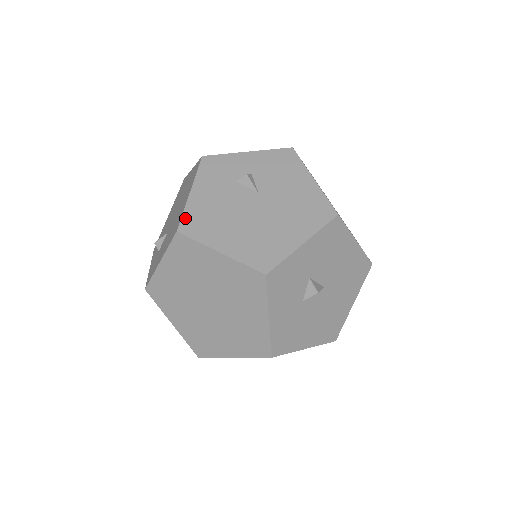
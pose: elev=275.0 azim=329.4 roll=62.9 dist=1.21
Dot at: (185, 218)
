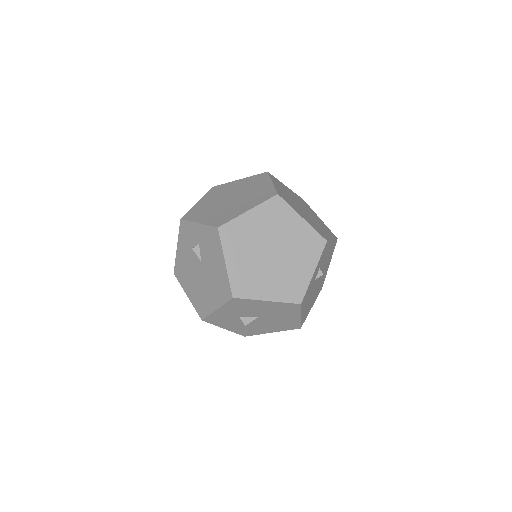
Dot at: (176, 266)
